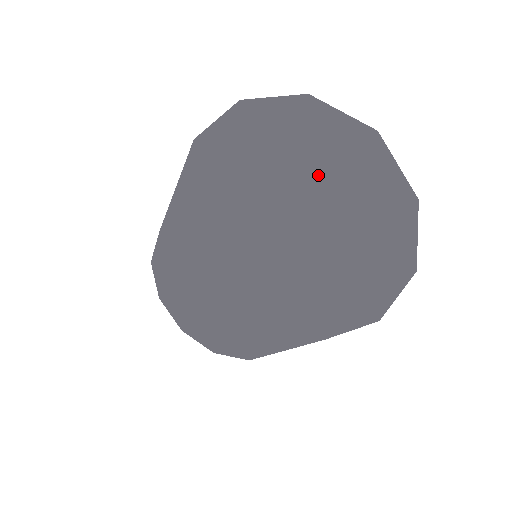
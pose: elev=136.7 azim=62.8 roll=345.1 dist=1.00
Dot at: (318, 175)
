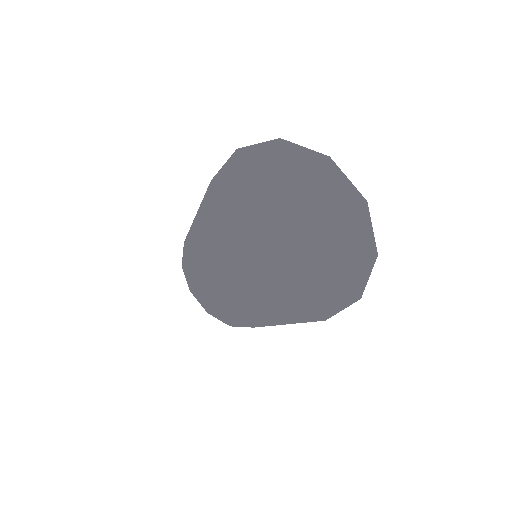
Dot at: (284, 192)
